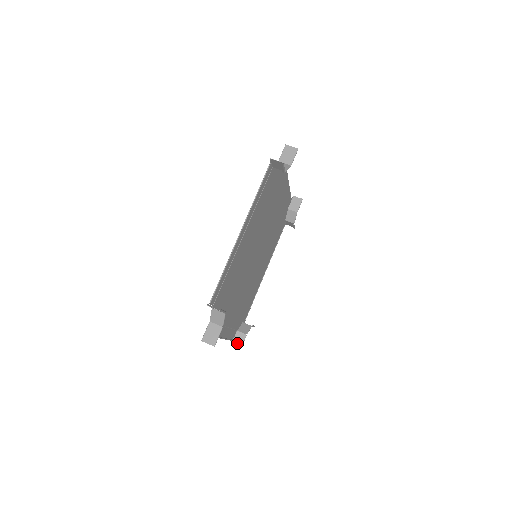
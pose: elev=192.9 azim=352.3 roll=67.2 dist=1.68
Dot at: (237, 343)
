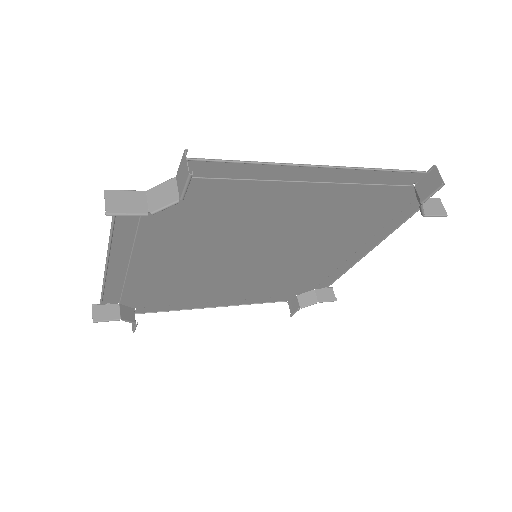
Dot at: (100, 312)
